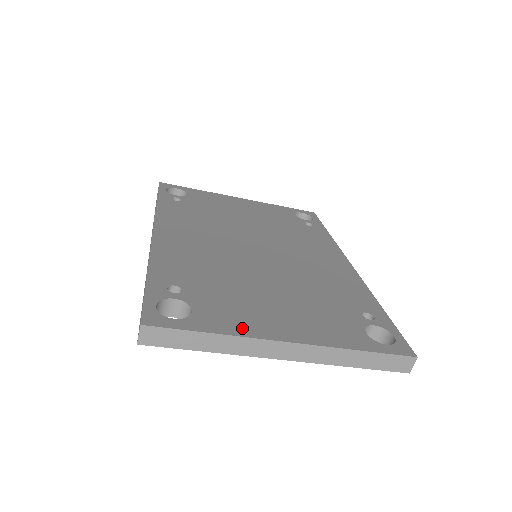
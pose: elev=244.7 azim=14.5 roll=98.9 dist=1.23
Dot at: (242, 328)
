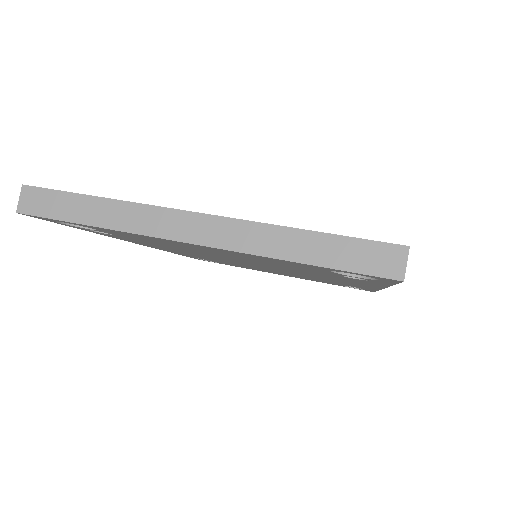
Dot at: occluded
